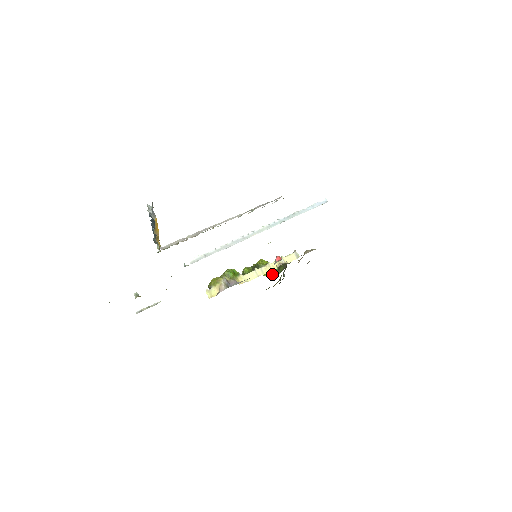
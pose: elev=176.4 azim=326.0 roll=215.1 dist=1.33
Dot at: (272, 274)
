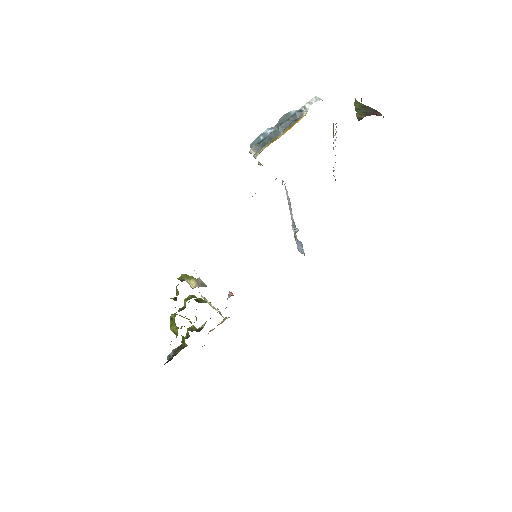
Dot at: occluded
